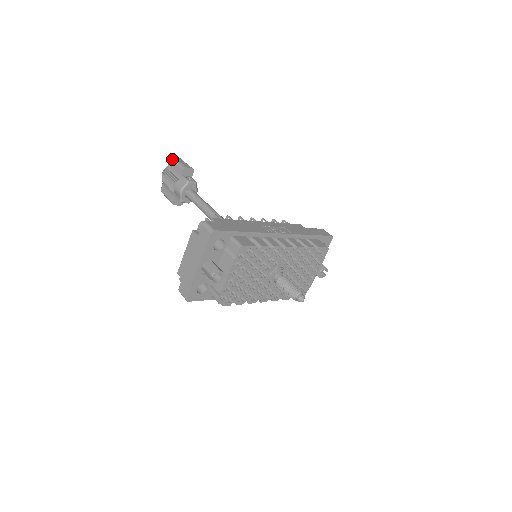
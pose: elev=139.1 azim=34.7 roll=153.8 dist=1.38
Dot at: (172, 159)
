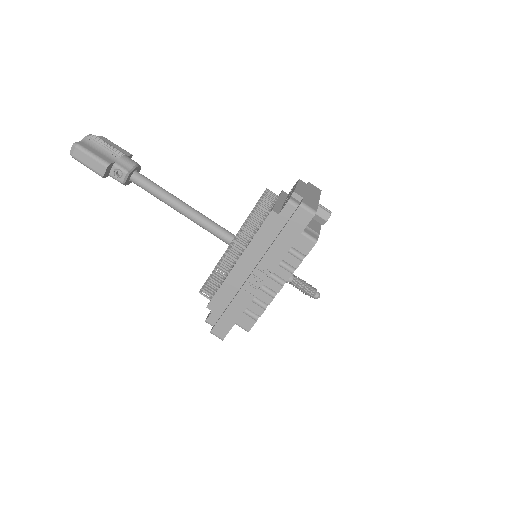
Dot at: occluded
